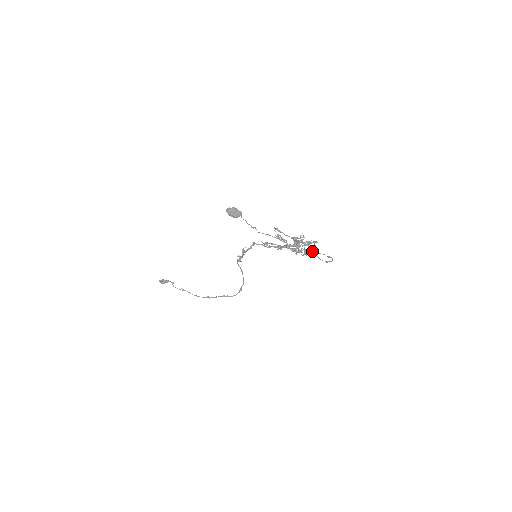
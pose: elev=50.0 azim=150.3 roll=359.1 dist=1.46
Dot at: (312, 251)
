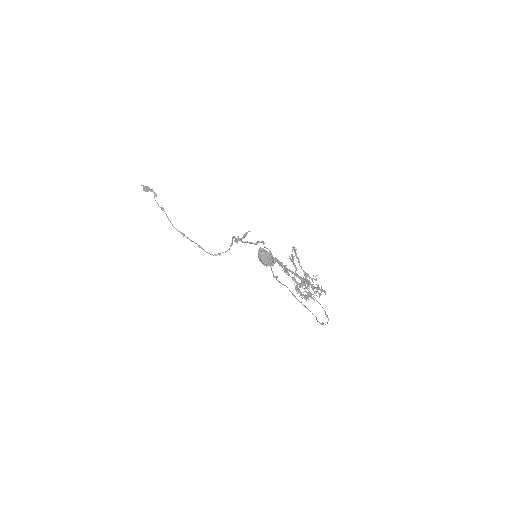
Dot at: (314, 297)
